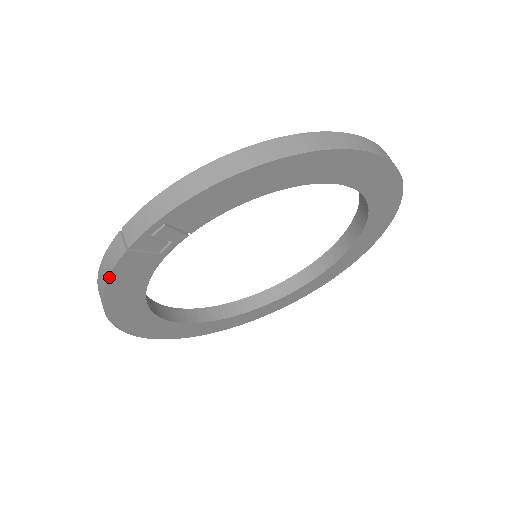
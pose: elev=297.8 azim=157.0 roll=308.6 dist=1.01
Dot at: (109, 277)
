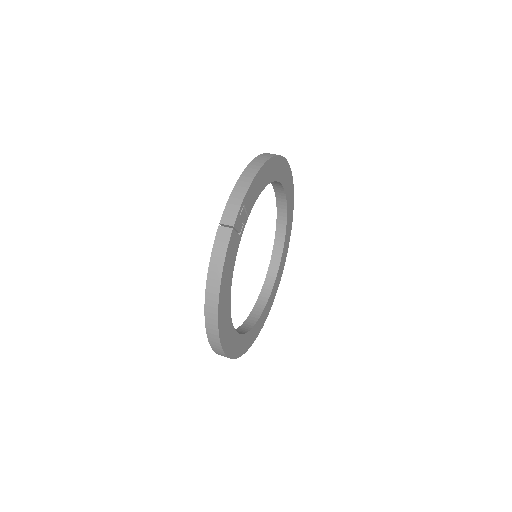
Dot at: (225, 258)
